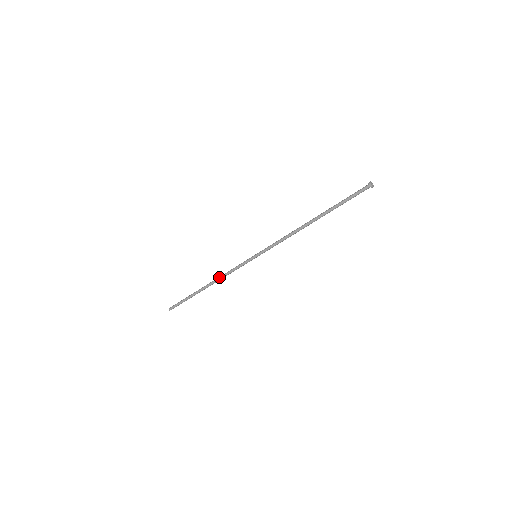
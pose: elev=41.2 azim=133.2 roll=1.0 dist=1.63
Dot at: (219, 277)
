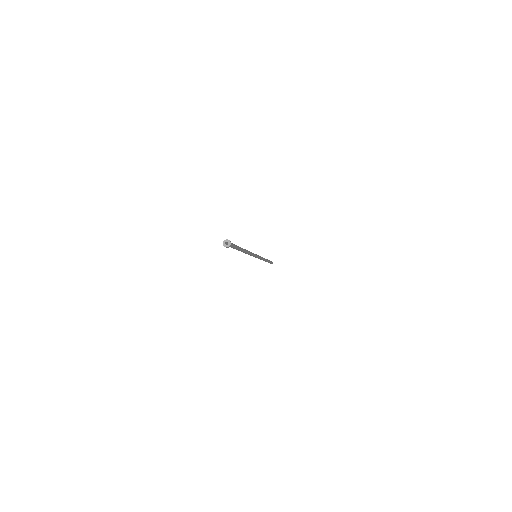
Dot at: occluded
